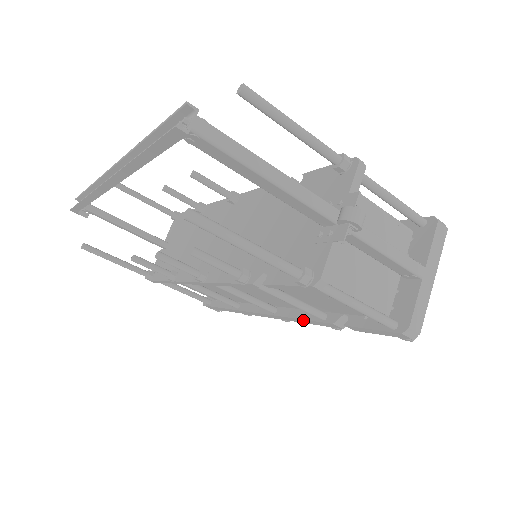
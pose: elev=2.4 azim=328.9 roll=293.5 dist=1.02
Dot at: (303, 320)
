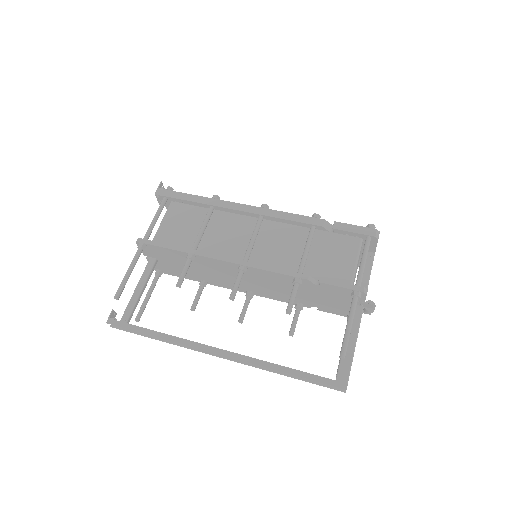
Dot at: occluded
